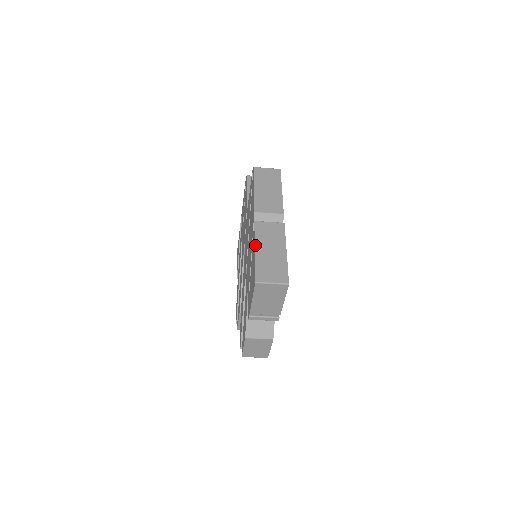
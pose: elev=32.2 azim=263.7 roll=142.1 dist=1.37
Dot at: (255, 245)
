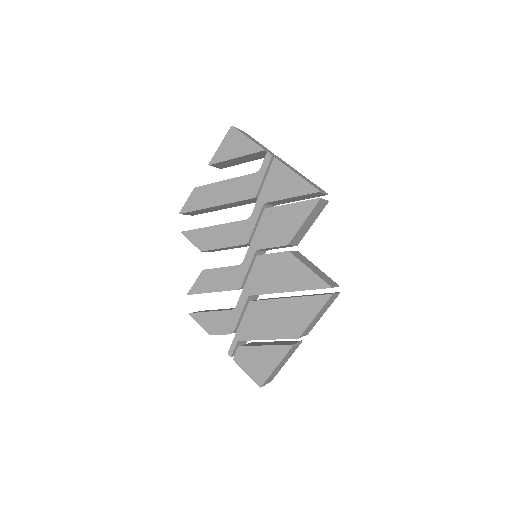
Dot at: (279, 364)
